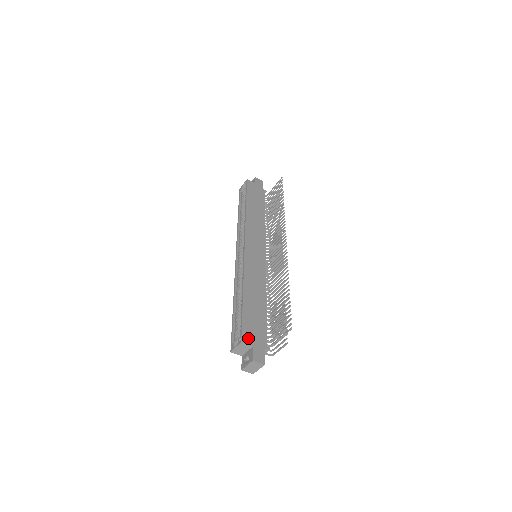
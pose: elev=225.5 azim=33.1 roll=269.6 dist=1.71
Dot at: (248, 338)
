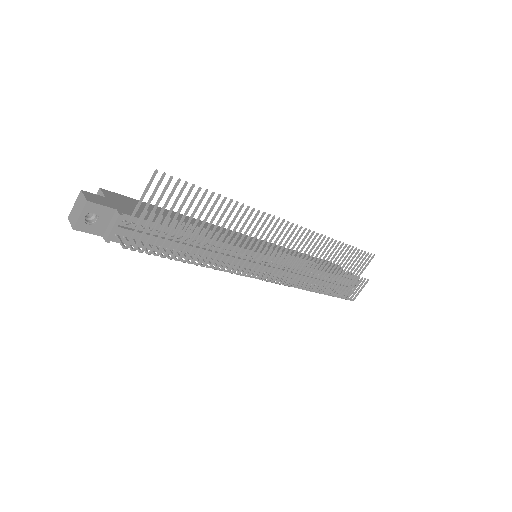
Dot at: (114, 197)
